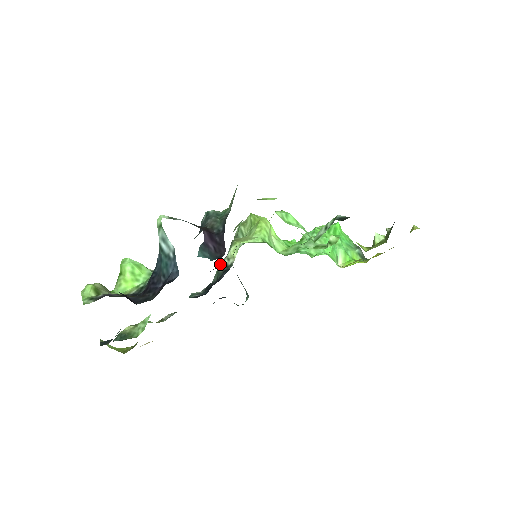
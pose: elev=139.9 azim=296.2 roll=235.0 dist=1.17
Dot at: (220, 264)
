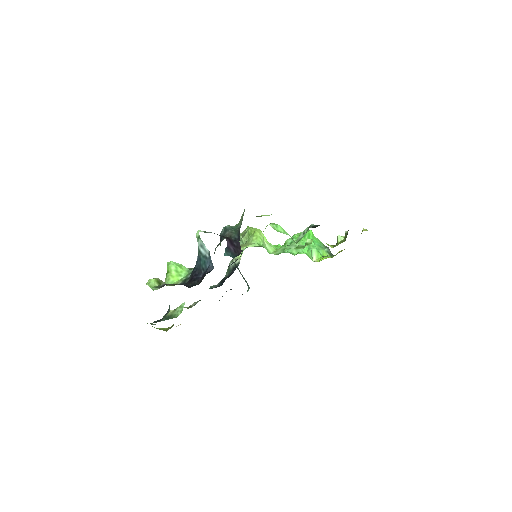
Dot at: (230, 264)
